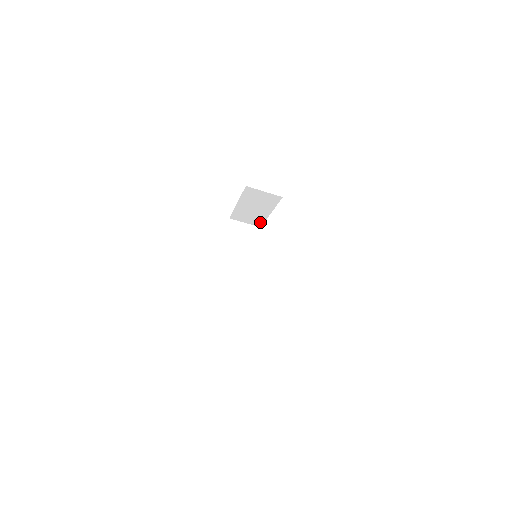
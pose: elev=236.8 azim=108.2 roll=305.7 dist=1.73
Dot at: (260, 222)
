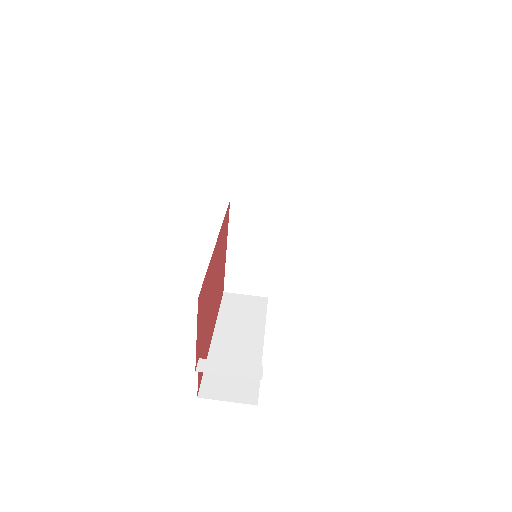
Dot at: (265, 284)
